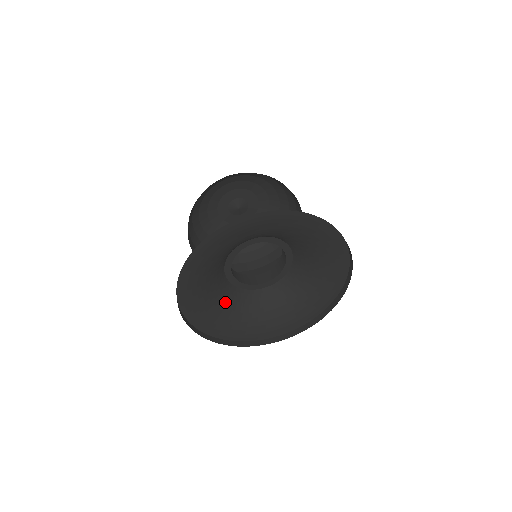
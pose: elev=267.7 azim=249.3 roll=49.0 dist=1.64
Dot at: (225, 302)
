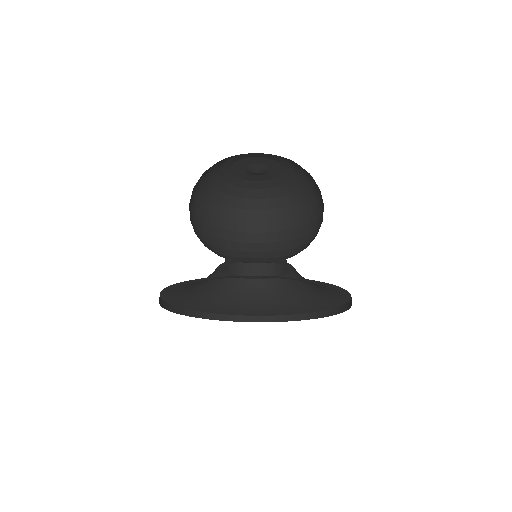
Dot at: (208, 289)
